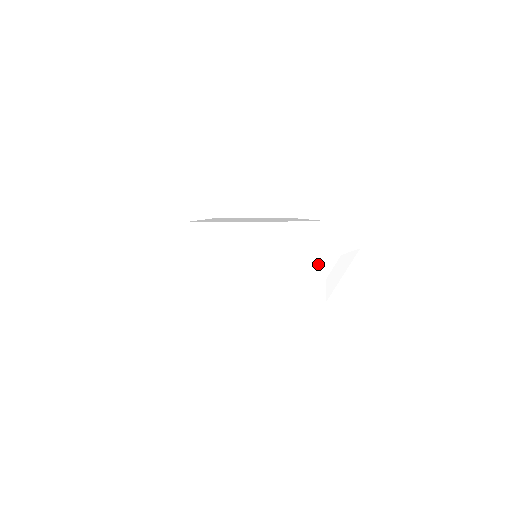
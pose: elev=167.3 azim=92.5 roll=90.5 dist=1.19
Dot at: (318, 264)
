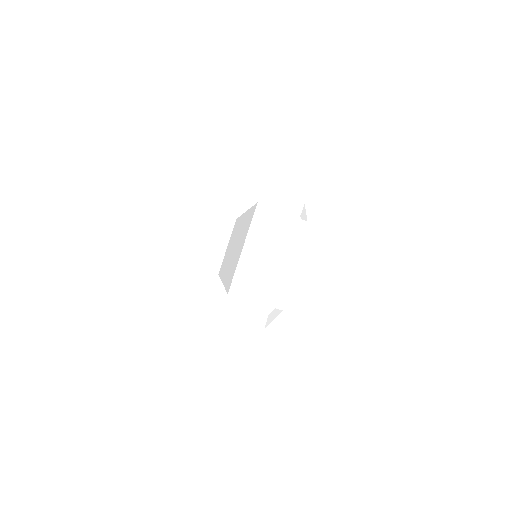
Dot at: (324, 258)
